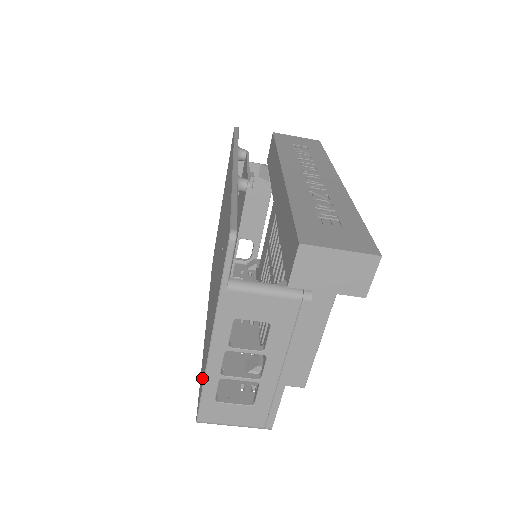
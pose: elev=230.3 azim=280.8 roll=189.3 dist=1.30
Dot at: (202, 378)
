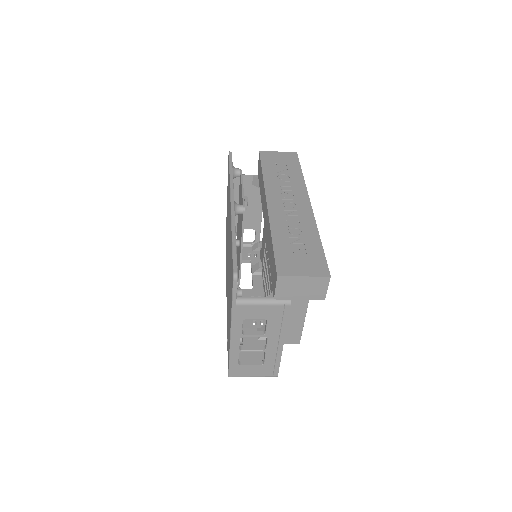
Dot at: (228, 350)
